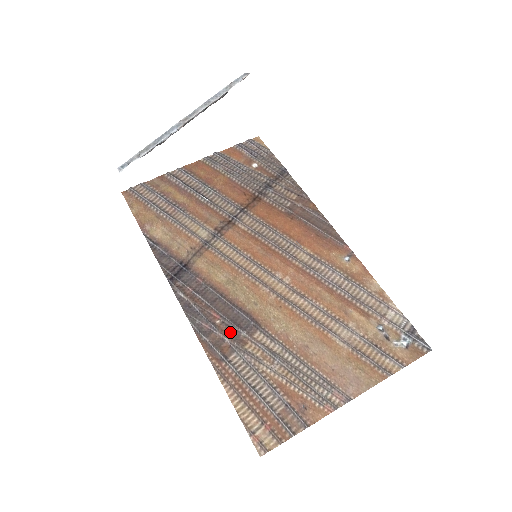
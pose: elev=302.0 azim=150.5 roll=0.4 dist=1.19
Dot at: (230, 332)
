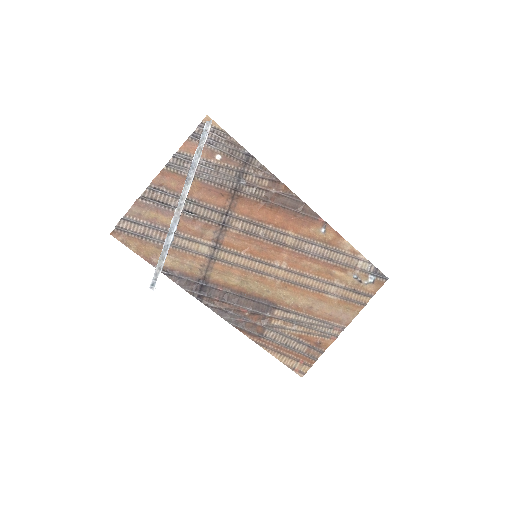
Dot at: (258, 317)
